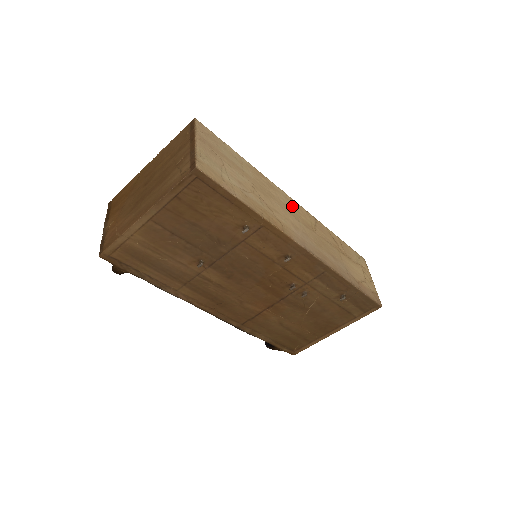
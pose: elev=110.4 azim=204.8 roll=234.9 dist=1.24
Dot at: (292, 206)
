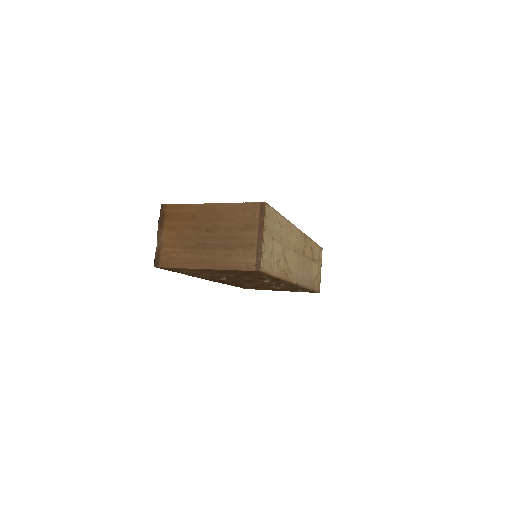
Dot at: (298, 240)
